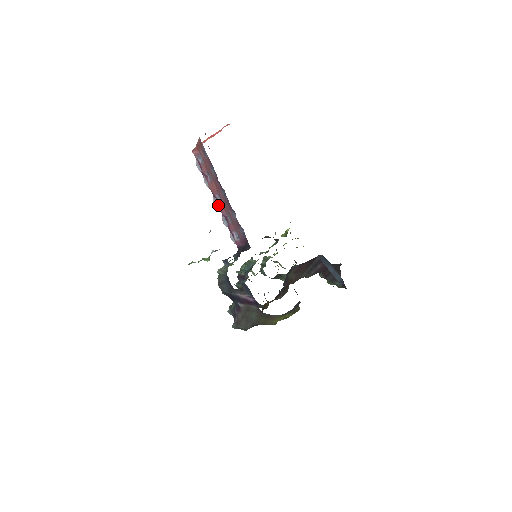
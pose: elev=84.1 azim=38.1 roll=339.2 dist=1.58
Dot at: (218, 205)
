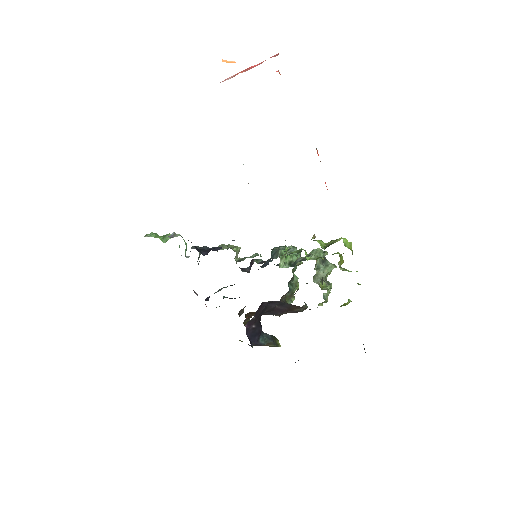
Dot at: occluded
